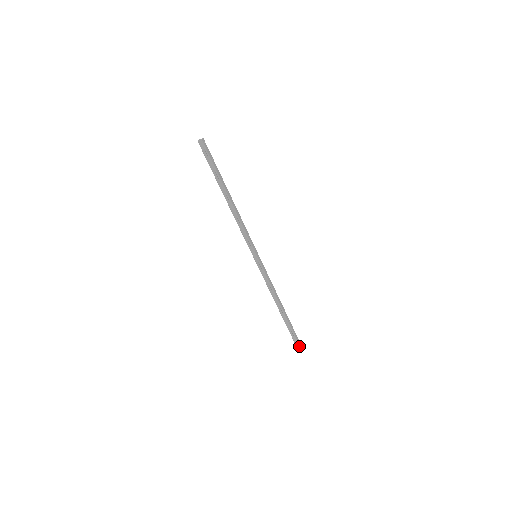
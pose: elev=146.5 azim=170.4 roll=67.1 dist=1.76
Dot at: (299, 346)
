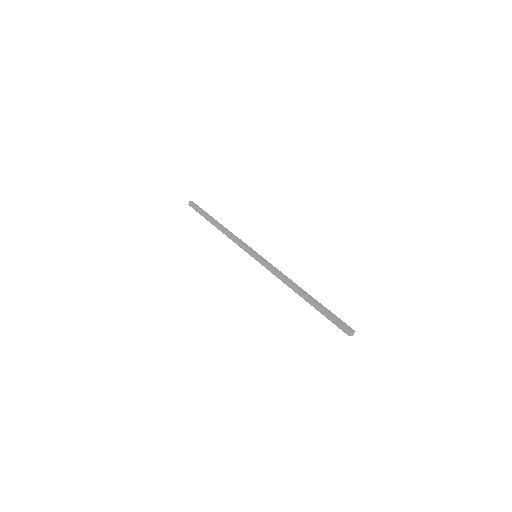
Dot at: (349, 332)
